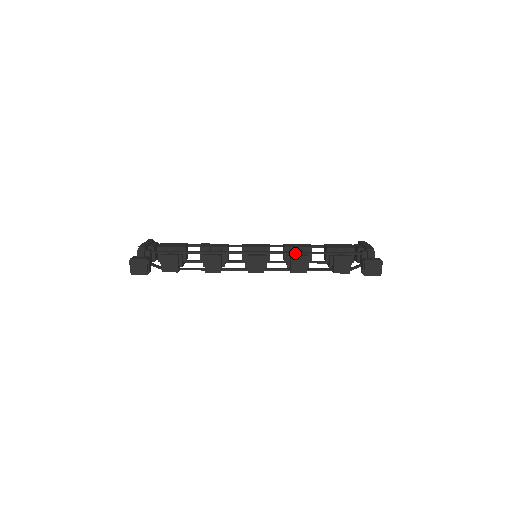
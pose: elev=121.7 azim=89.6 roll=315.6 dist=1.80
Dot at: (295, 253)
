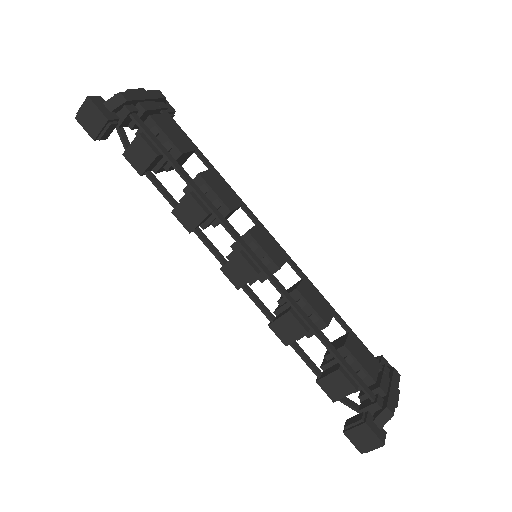
Dot at: (298, 312)
